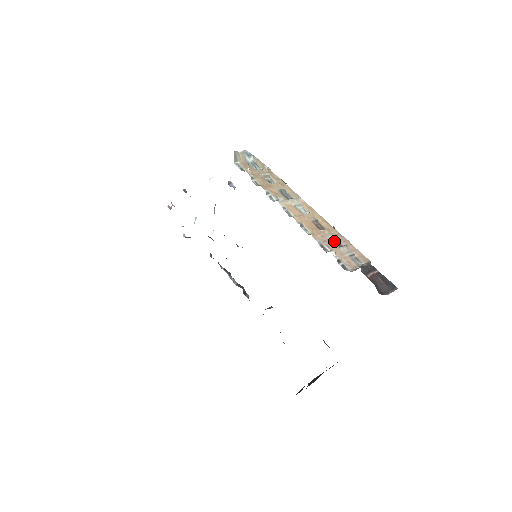
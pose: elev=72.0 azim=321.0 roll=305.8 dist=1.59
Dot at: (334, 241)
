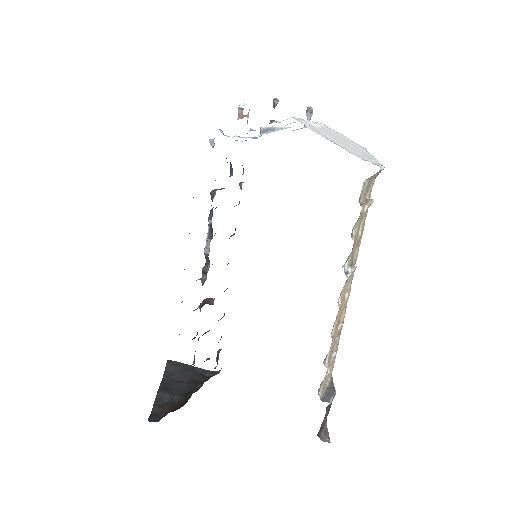
Dot at: occluded
